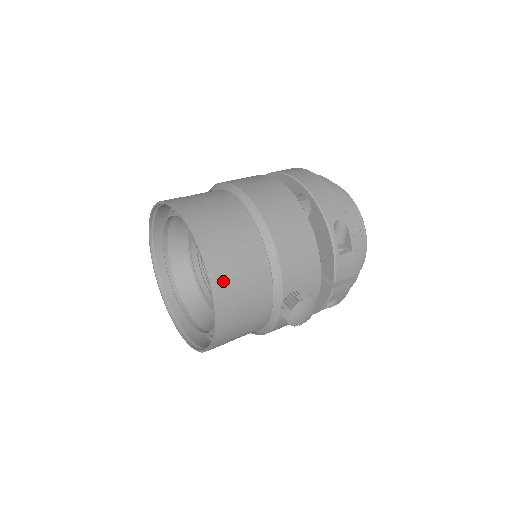
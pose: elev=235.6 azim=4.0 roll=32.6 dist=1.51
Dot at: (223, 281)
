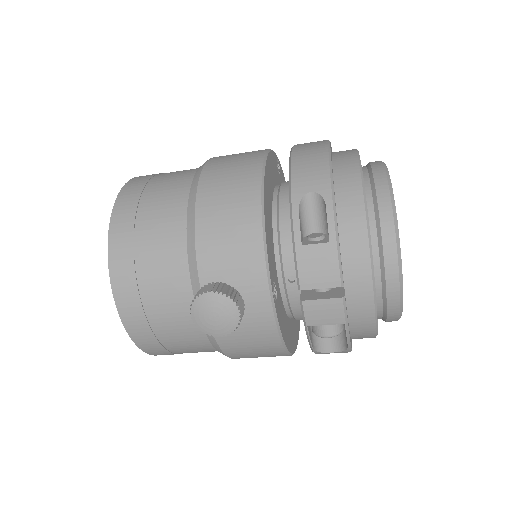
Dot at: (124, 251)
